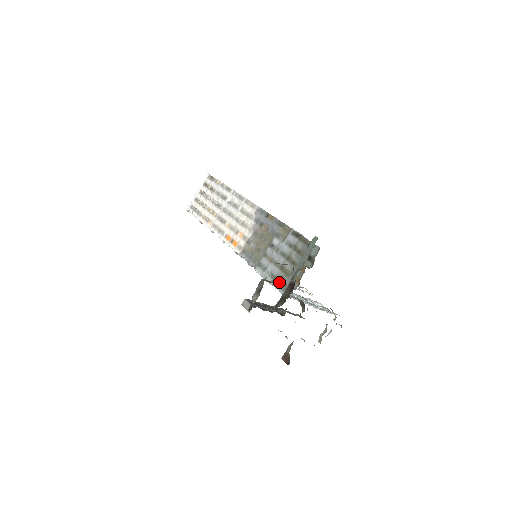
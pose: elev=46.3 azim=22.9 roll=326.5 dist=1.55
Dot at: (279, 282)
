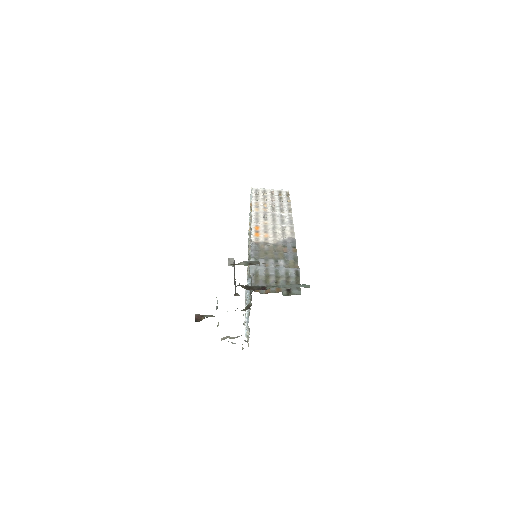
Dot at: (256, 279)
